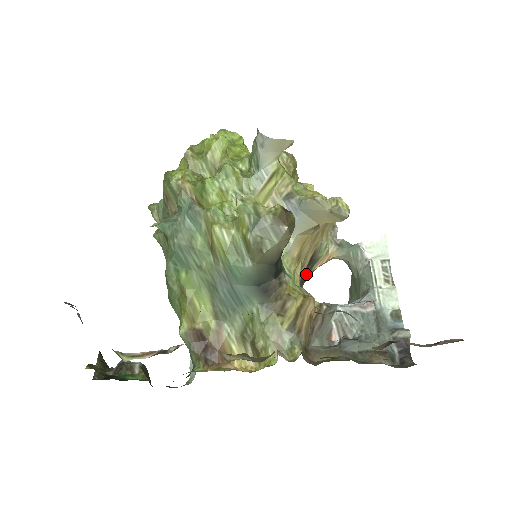
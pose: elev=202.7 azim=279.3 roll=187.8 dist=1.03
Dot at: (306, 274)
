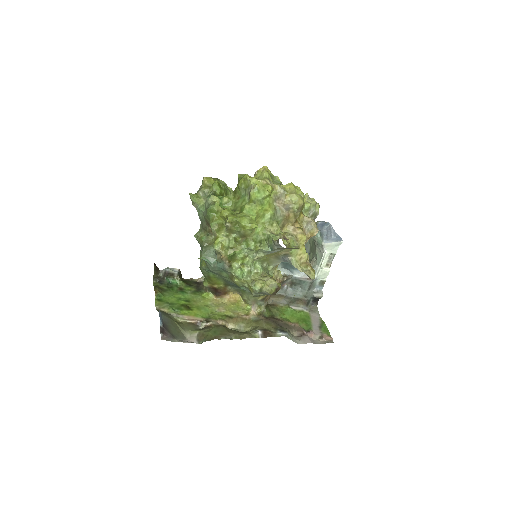
Dot at: occluded
